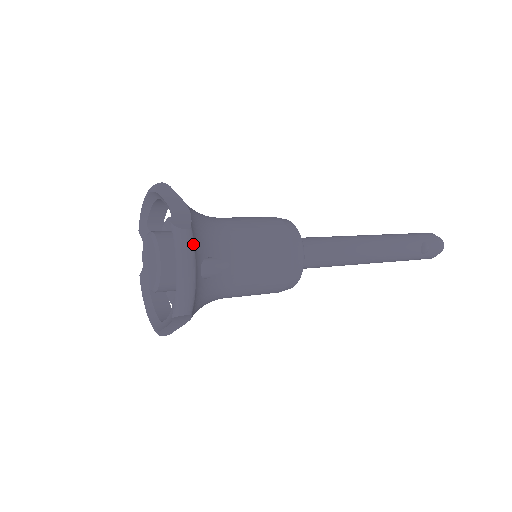
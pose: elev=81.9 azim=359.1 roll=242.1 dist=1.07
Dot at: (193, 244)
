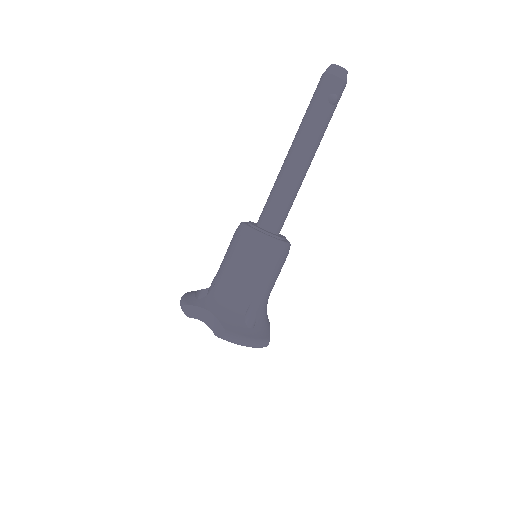
Dot at: (235, 335)
